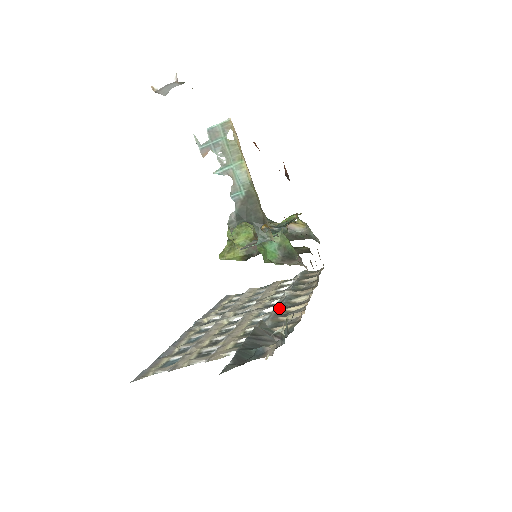
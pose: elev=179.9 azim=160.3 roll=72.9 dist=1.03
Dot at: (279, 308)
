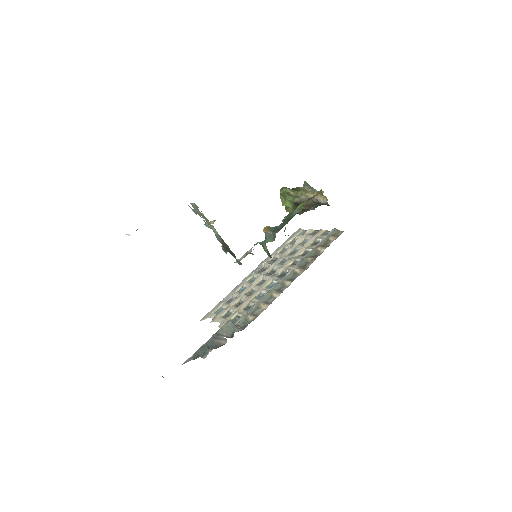
Dot at: (270, 290)
